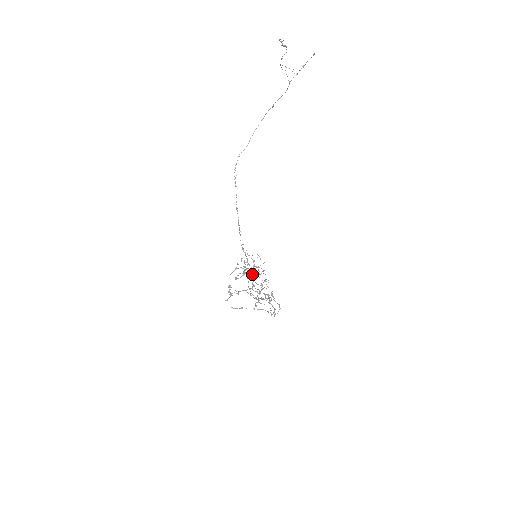
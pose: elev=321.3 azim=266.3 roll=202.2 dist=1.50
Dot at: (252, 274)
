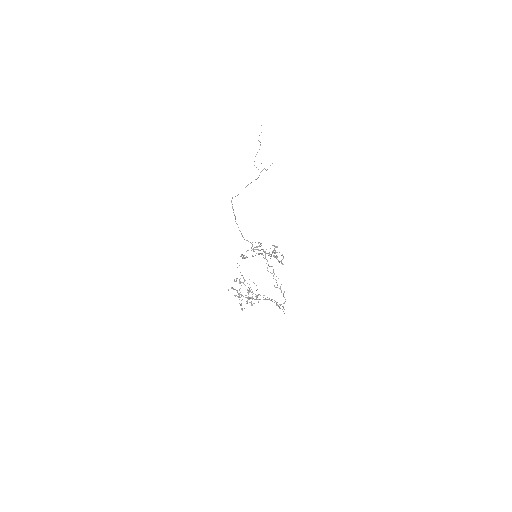
Dot at: (261, 245)
